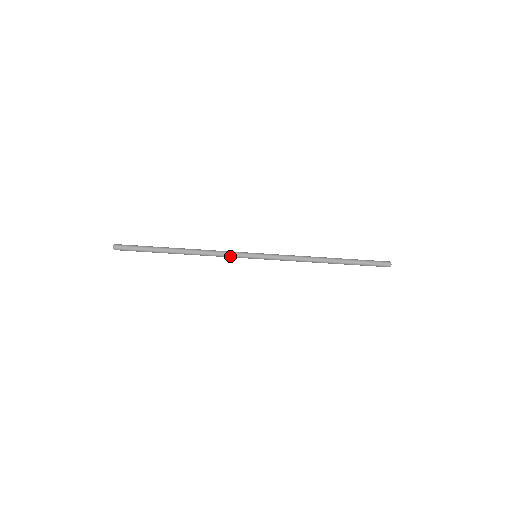
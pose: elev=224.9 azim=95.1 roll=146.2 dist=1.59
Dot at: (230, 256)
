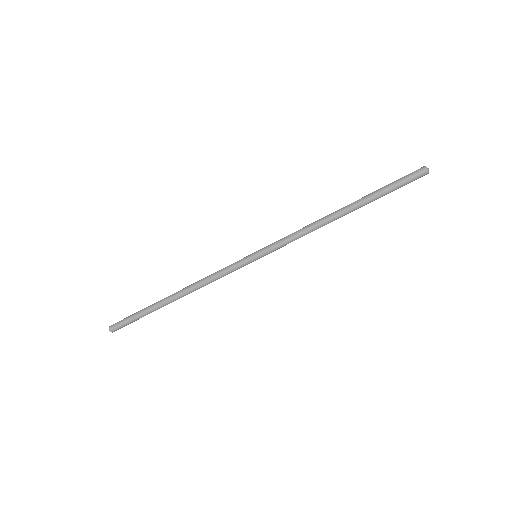
Dot at: (227, 272)
